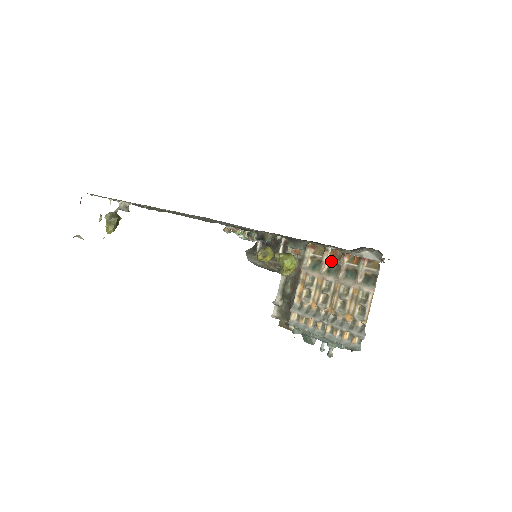
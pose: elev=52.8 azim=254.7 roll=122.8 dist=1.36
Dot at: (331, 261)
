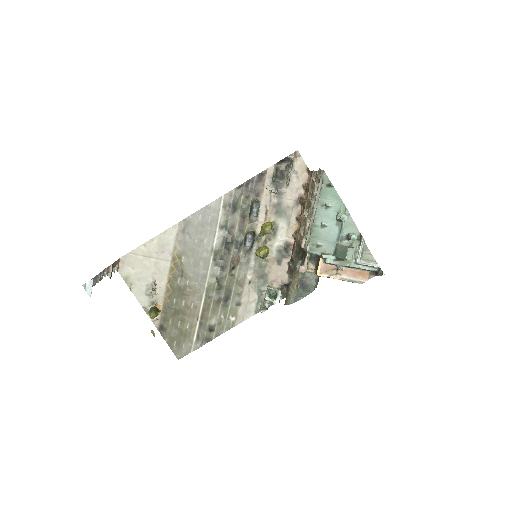
Dot at: (302, 214)
